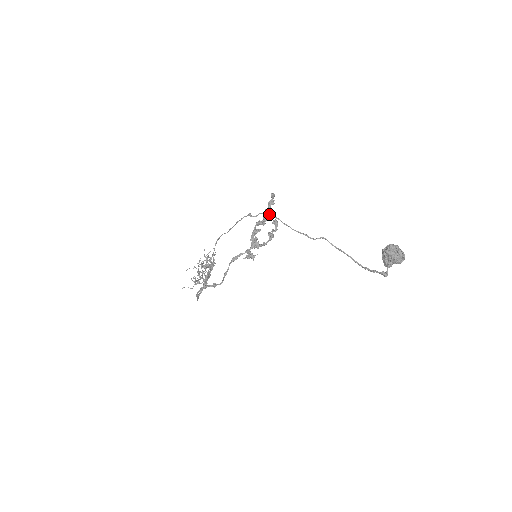
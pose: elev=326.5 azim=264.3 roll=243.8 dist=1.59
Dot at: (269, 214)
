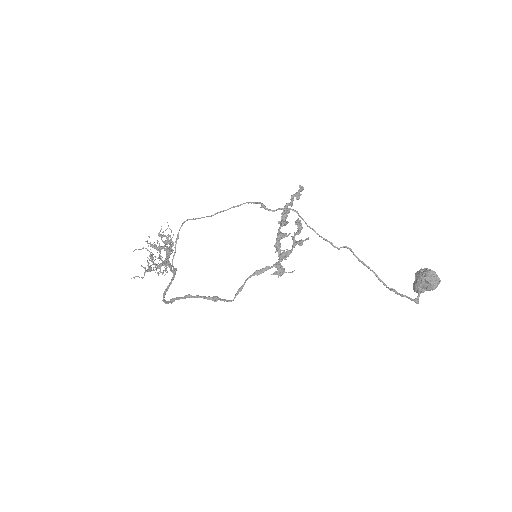
Dot at: (289, 209)
